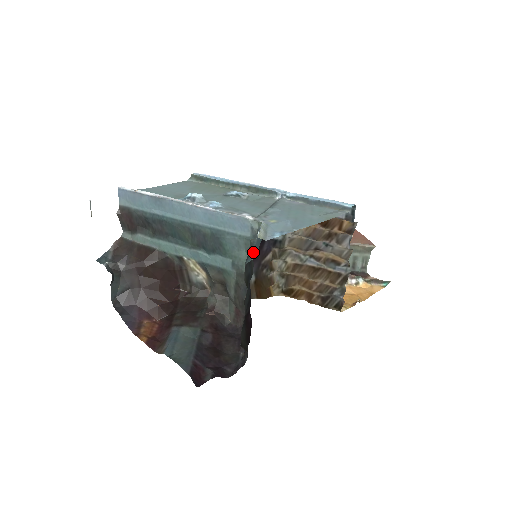
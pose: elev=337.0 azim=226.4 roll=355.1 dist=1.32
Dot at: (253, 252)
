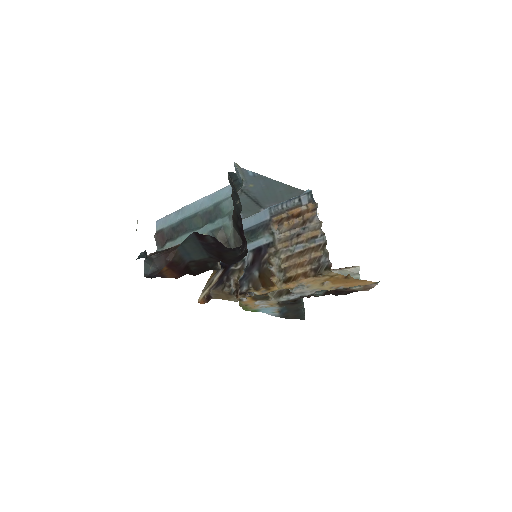
Dot at: (235, 179)
